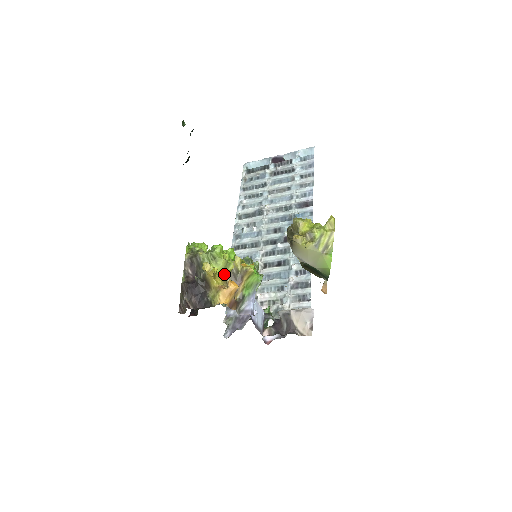
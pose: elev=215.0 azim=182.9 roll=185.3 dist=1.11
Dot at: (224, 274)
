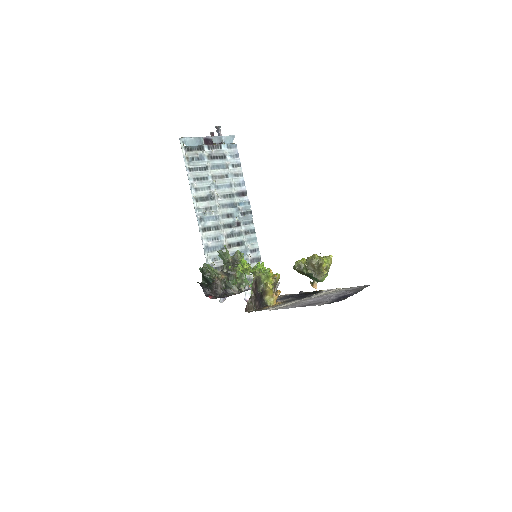
Dot at: (272, 285)
